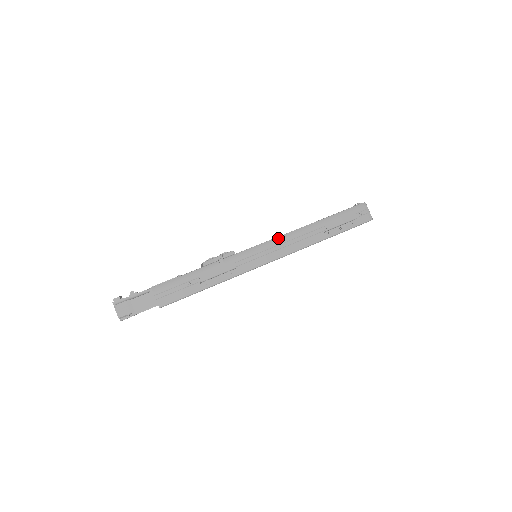
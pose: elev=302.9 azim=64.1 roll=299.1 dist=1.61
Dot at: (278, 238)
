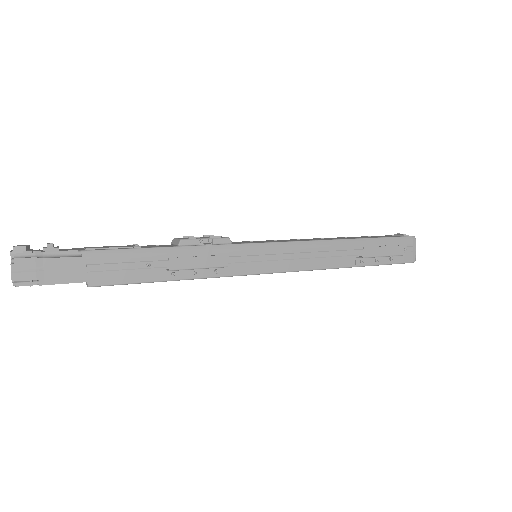
Dot at: (296, 243)
